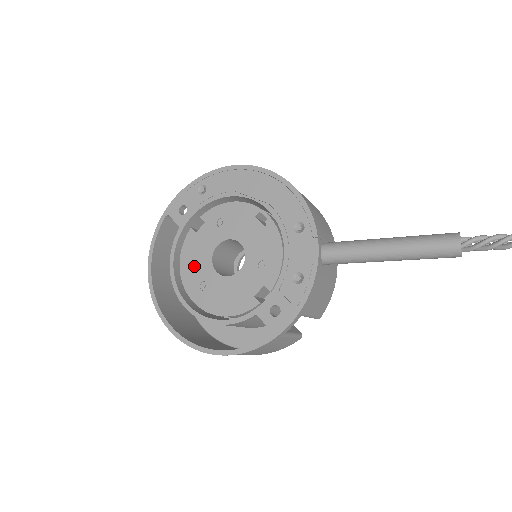
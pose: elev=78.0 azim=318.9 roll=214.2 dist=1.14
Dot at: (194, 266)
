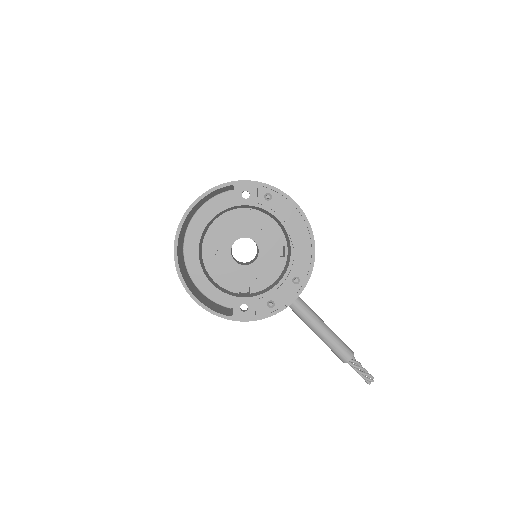
Dot at: (221, 233)
